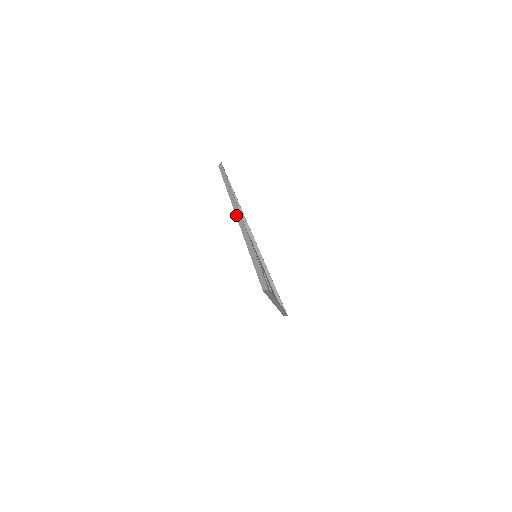
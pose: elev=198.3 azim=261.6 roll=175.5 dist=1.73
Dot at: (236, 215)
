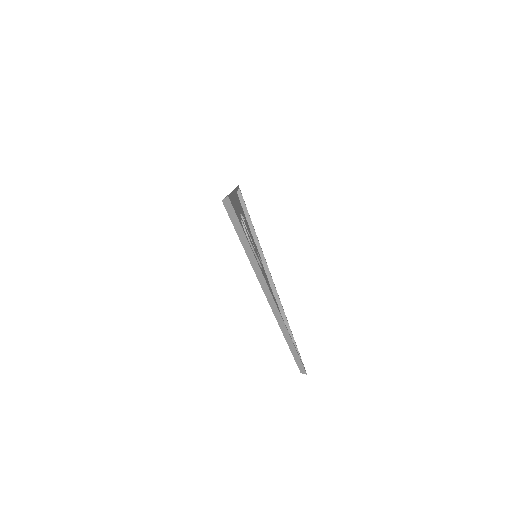
Dot at: (268, 301)
